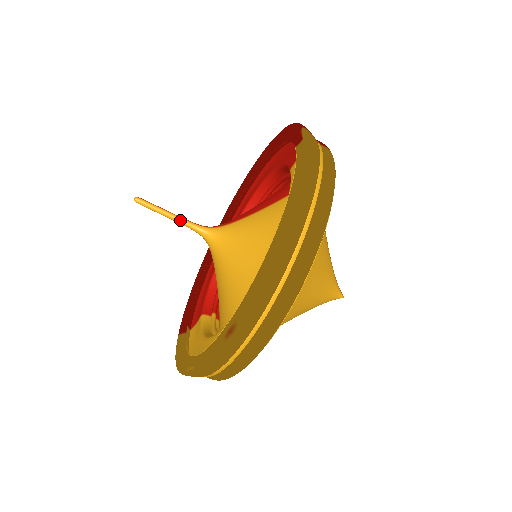
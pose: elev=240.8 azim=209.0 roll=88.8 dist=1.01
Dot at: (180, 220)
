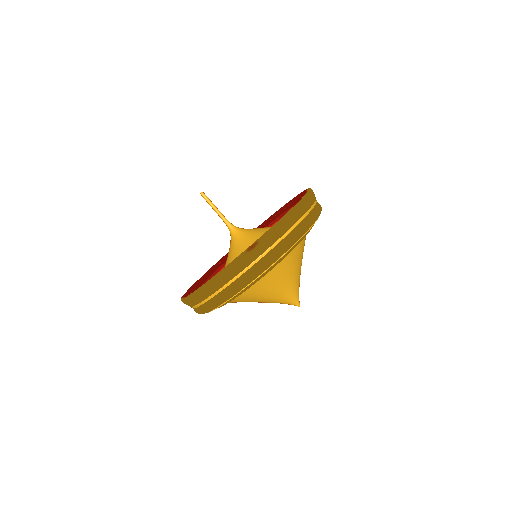
Dot at: (222, 215)
